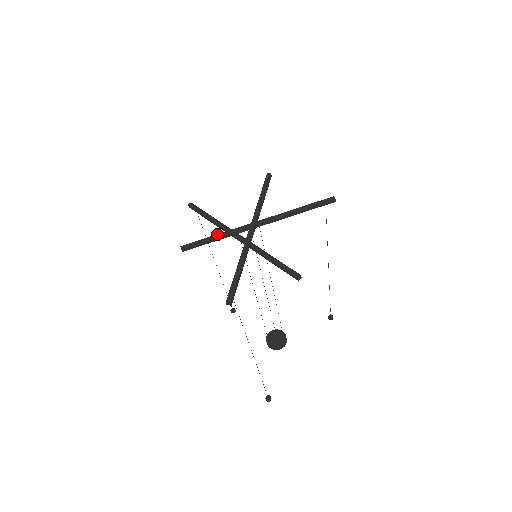
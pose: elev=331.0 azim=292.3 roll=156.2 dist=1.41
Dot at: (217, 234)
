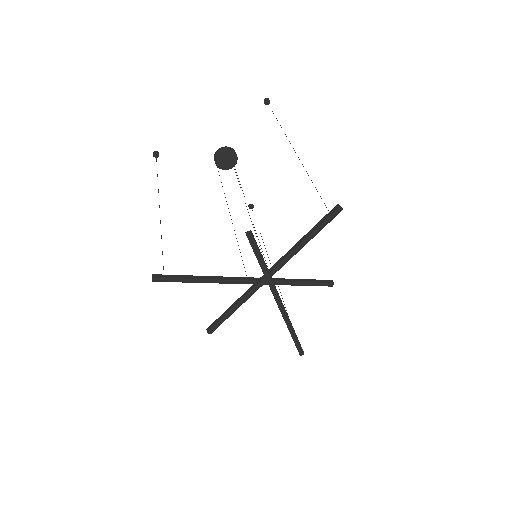
Dot at: (234, 307)
